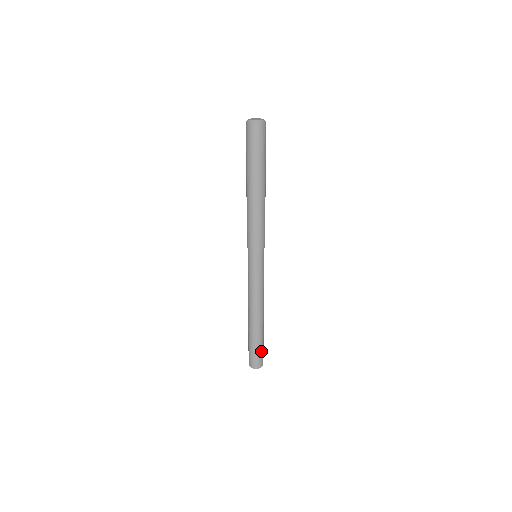
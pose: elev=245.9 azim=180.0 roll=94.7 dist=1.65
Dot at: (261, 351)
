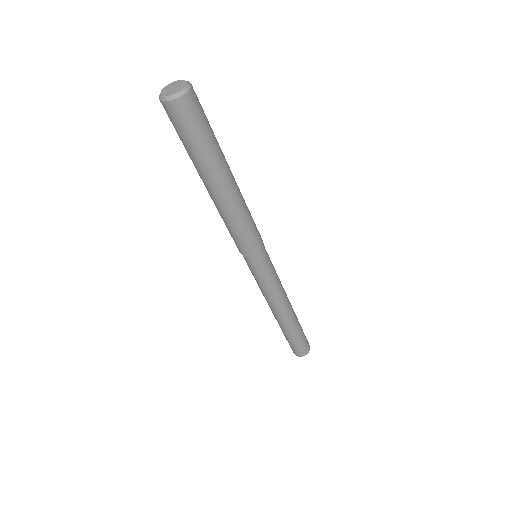
Dot at: (301, 342)
